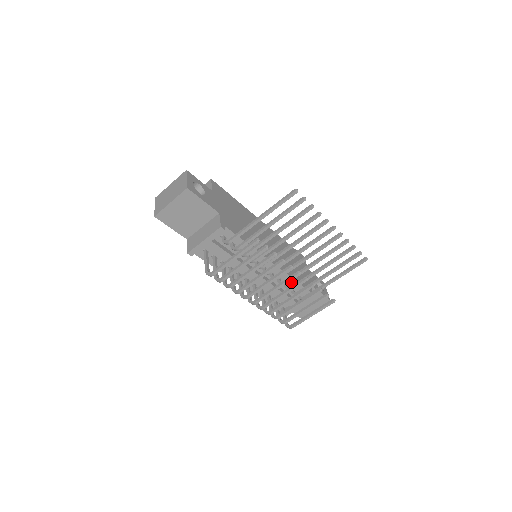
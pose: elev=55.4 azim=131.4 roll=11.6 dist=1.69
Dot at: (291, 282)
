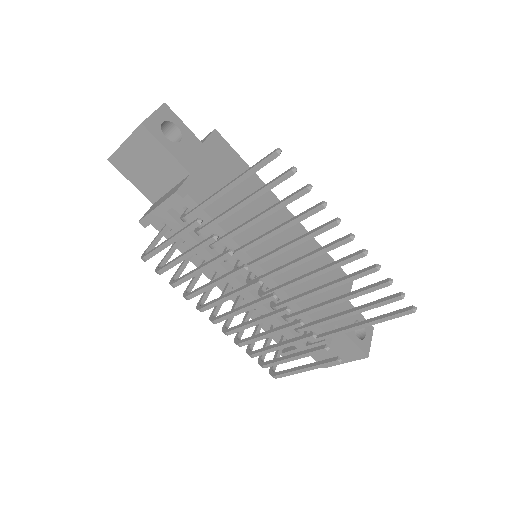
Dot at: (295, 309)
